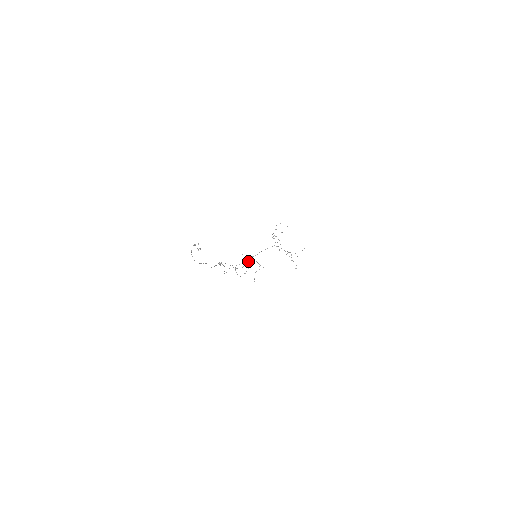
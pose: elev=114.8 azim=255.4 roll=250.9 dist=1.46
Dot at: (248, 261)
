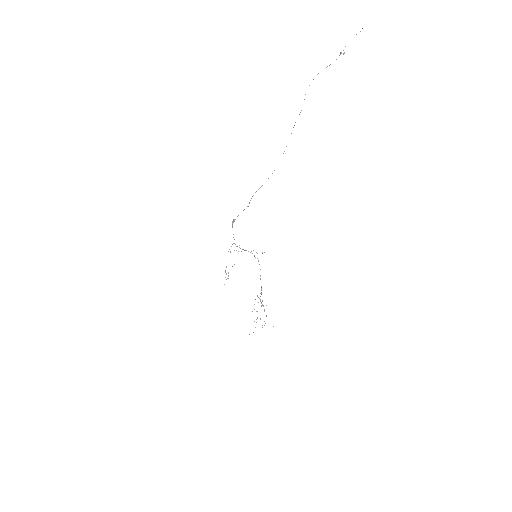
Dot at: (248, 251)
